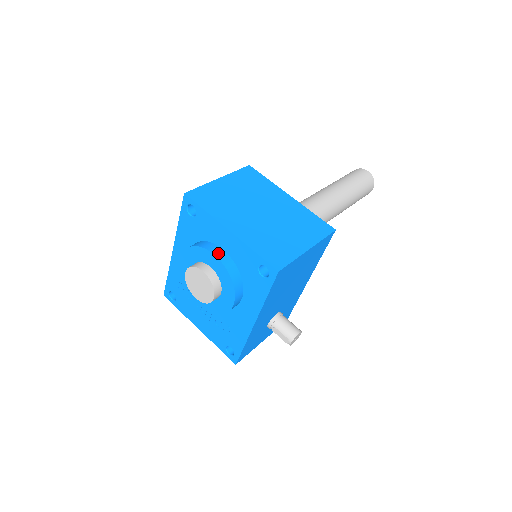
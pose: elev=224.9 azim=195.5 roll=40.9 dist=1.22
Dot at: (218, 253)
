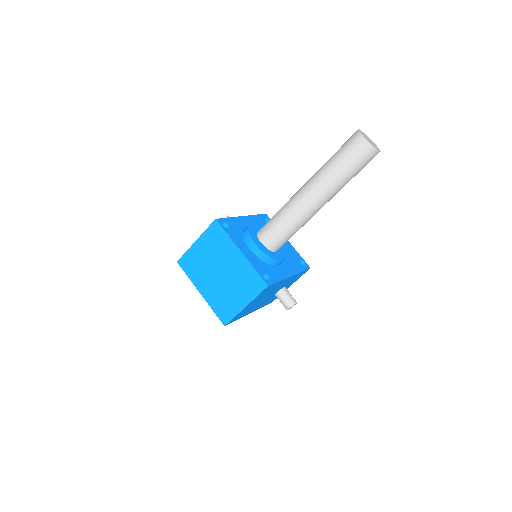
Dot at: occluded
